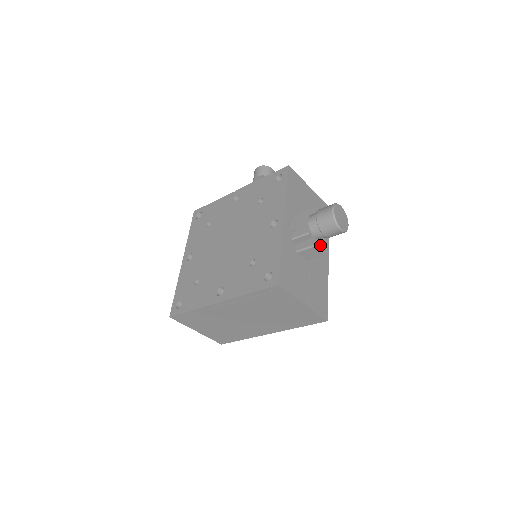
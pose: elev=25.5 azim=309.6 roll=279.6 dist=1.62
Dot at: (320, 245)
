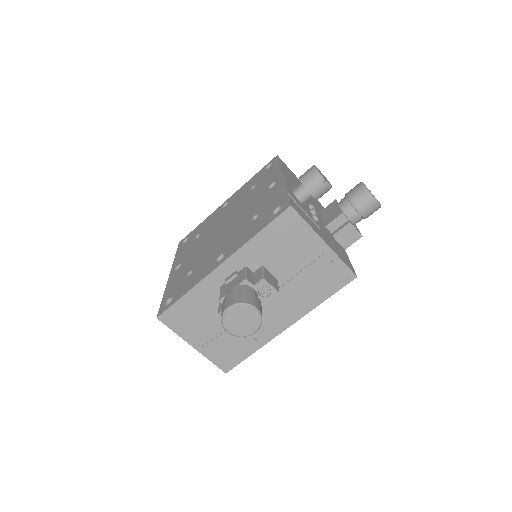
Dot at: occluded
